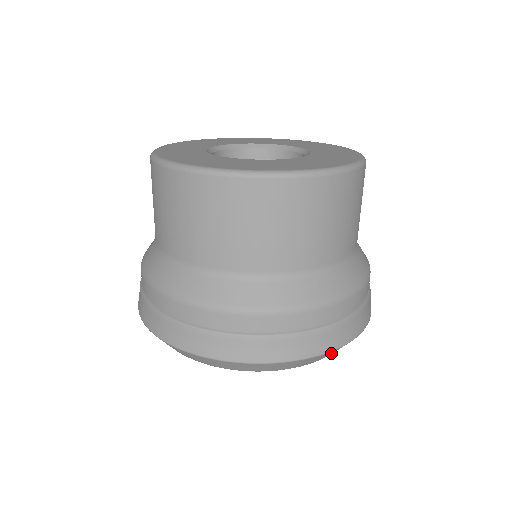
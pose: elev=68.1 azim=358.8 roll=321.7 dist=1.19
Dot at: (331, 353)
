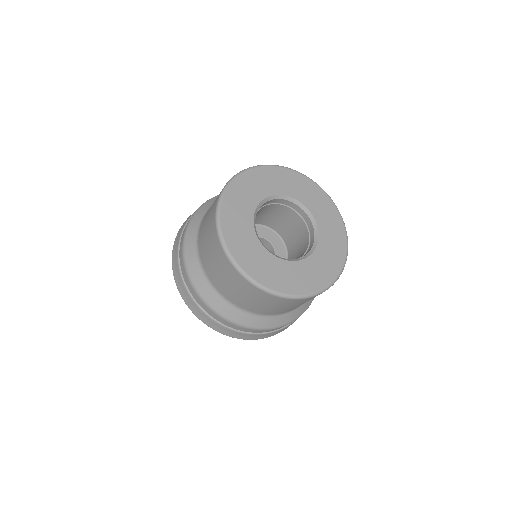
Dot at: occluded
